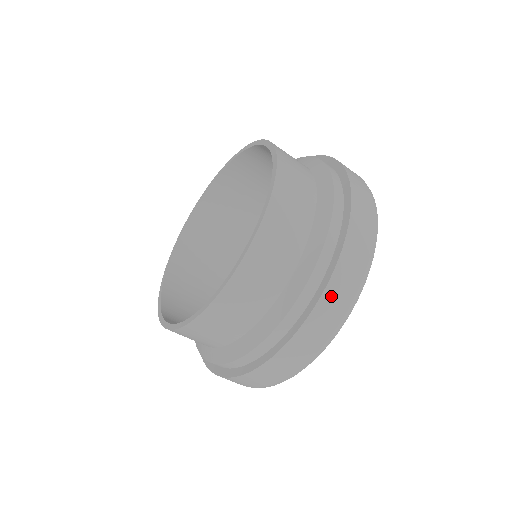
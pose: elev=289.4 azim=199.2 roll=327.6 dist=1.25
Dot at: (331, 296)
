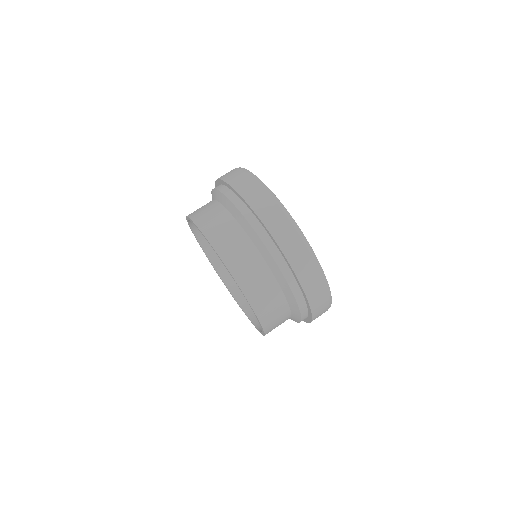
Dot at: (303, 274)
